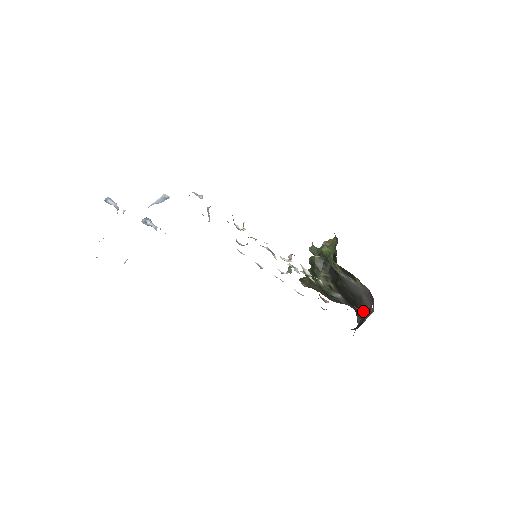
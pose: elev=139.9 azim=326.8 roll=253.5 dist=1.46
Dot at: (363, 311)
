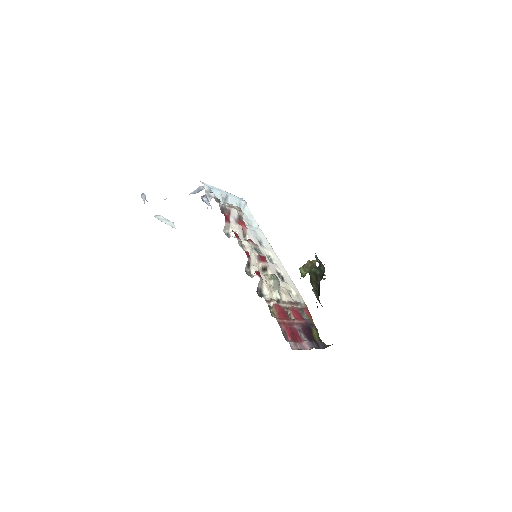
Dot at: occluded
